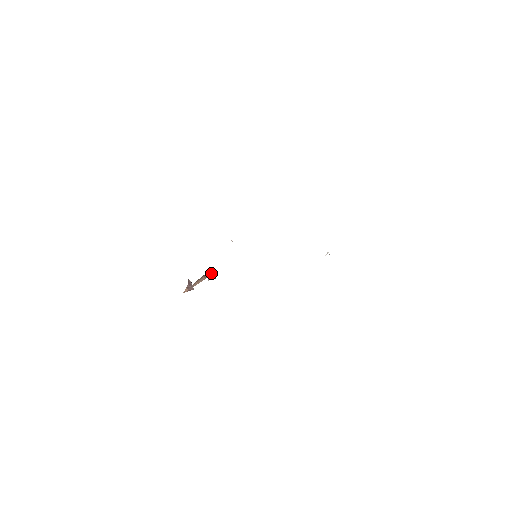
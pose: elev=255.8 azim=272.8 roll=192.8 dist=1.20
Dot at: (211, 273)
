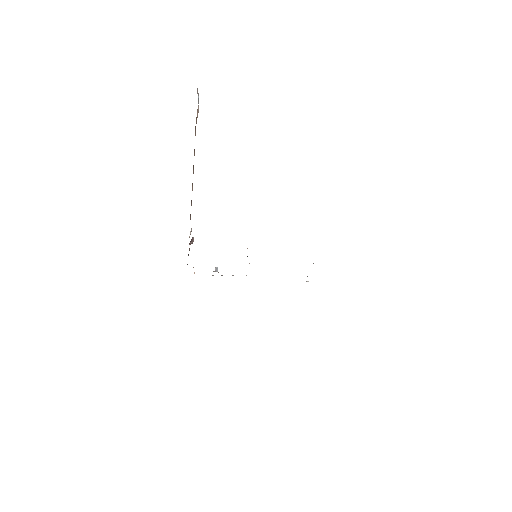
Dot at: (198, 103)
